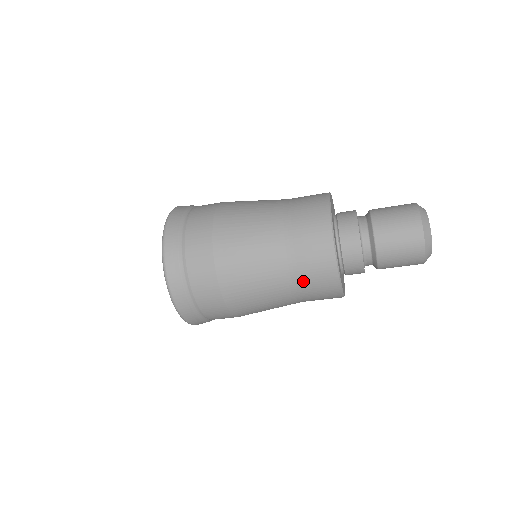
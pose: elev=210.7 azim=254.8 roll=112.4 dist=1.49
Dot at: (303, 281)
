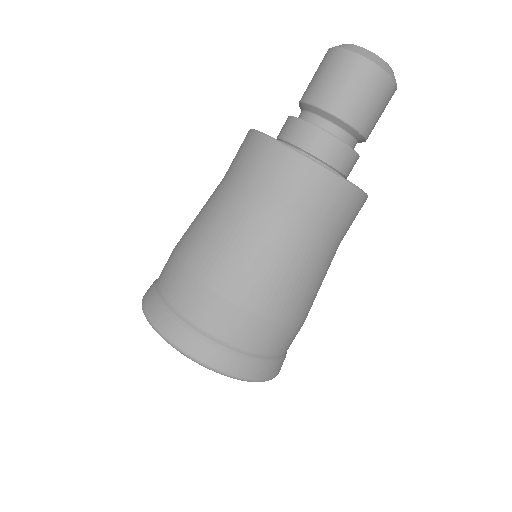
Dot at: (284, 202)
